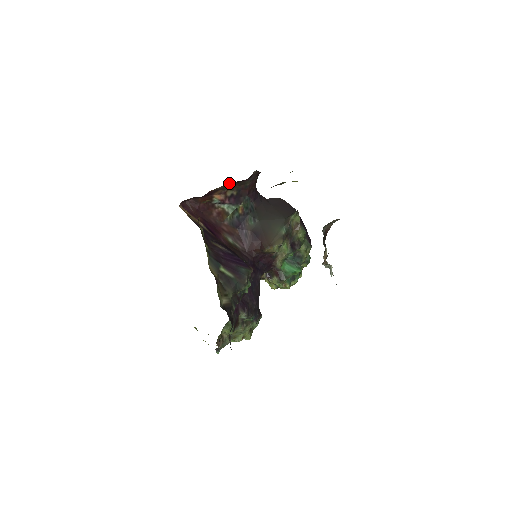
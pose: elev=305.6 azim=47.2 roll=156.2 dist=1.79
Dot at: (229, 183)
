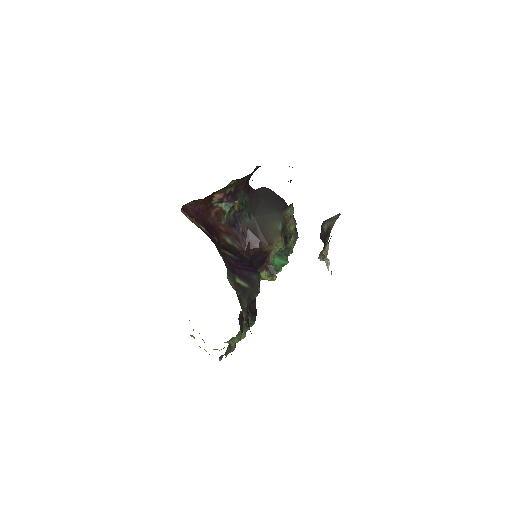
Dot at: (232, 181)
